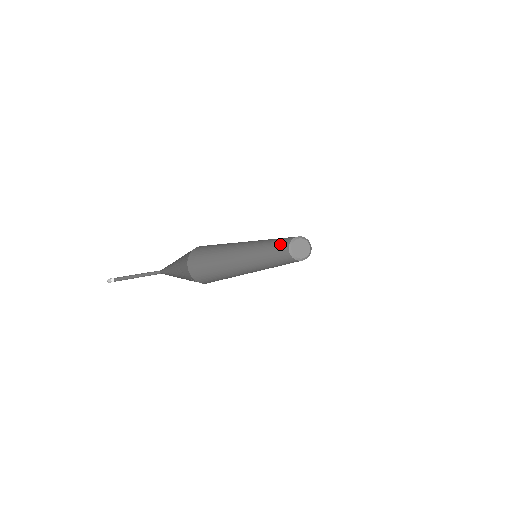
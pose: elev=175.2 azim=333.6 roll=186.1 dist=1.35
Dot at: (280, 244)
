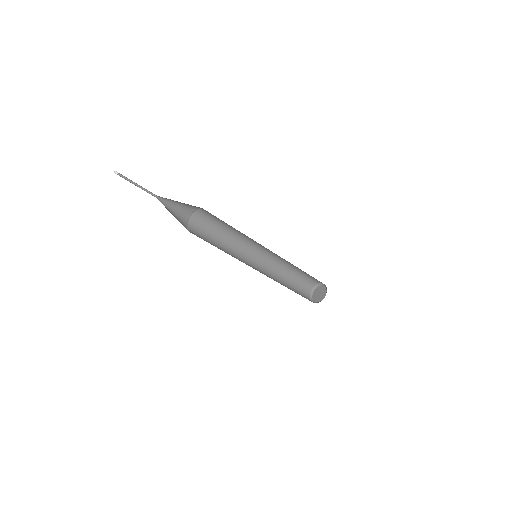
Dot at: (296, 291)
